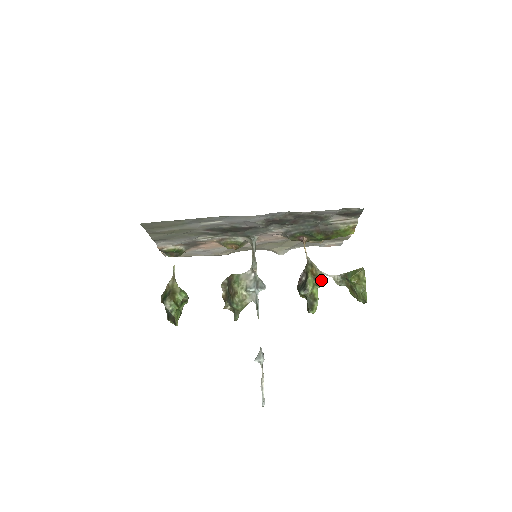
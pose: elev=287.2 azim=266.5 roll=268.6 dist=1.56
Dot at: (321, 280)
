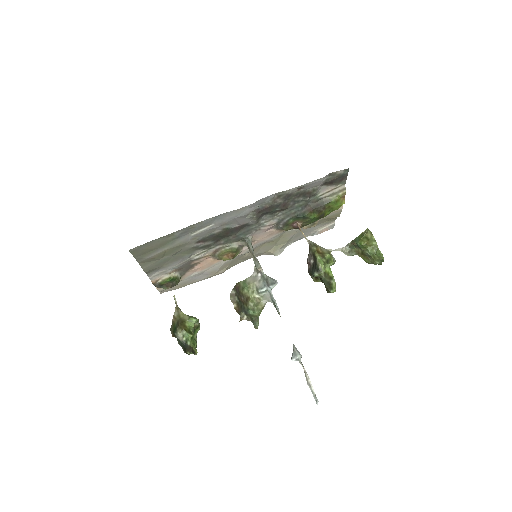
Dot at: (330, 257)
